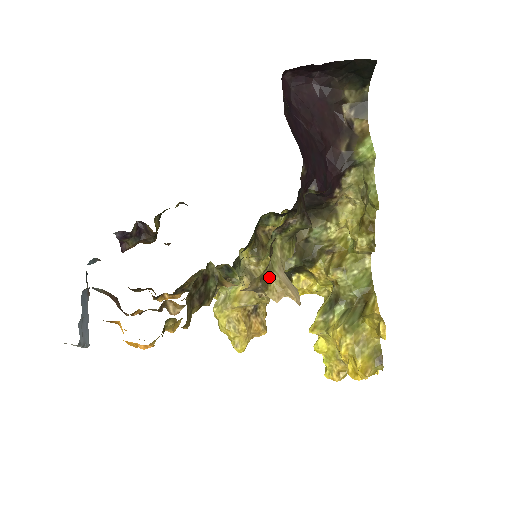
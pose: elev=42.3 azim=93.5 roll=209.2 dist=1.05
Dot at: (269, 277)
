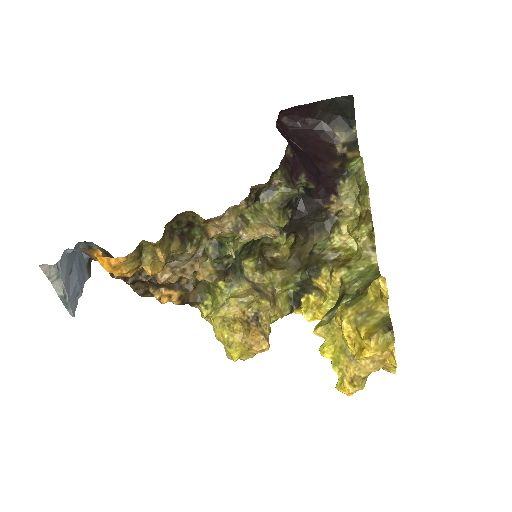
Dot at: (250, 218)
